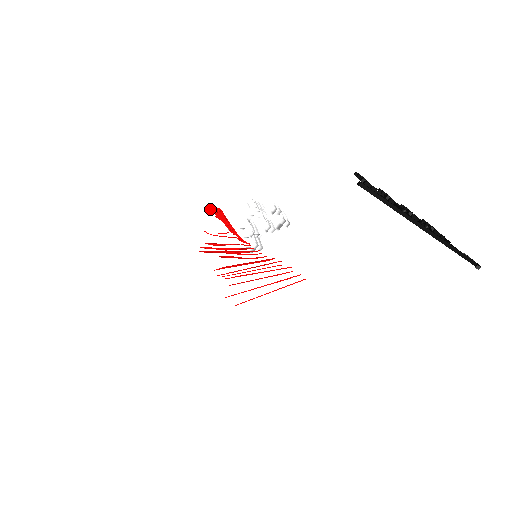
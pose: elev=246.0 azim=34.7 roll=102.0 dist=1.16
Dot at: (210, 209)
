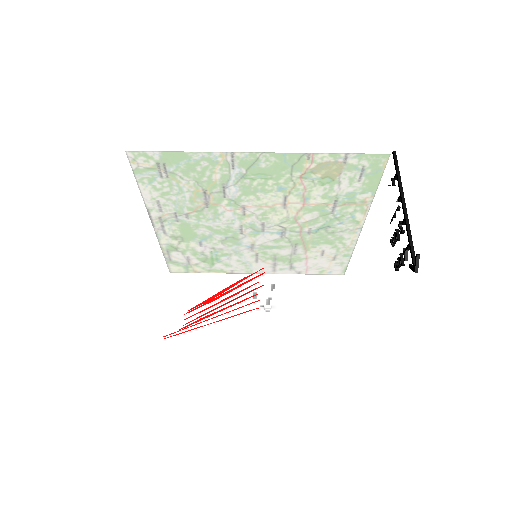
Dot at: occluded
